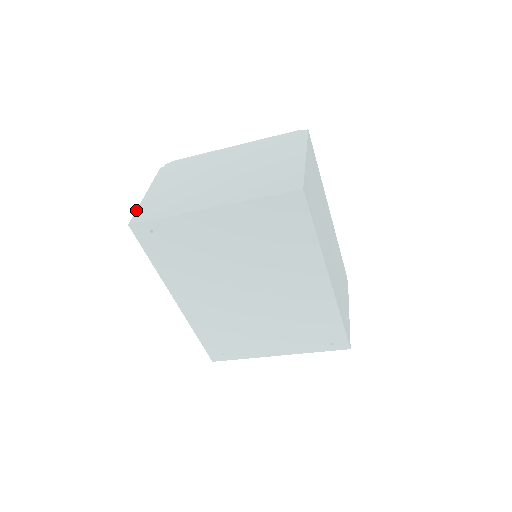
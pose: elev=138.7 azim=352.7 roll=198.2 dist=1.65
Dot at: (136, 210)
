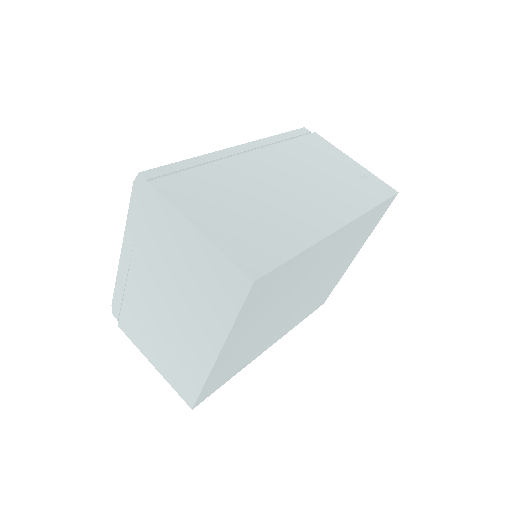
Dot at: occluded
